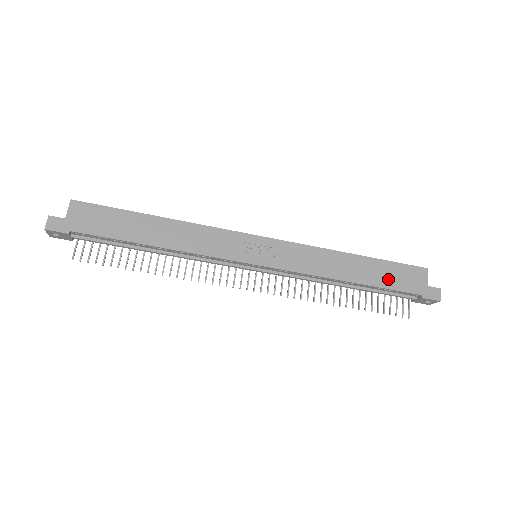
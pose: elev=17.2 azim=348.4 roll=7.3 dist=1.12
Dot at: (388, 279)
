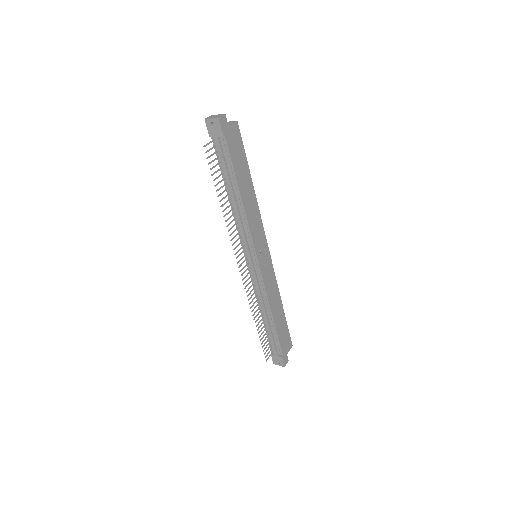
Dot at: (282, 333)
